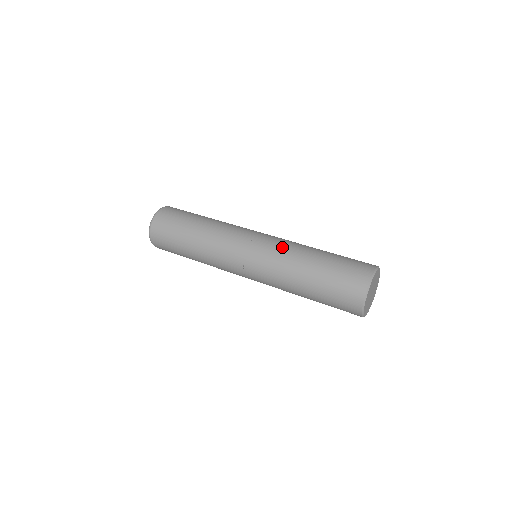
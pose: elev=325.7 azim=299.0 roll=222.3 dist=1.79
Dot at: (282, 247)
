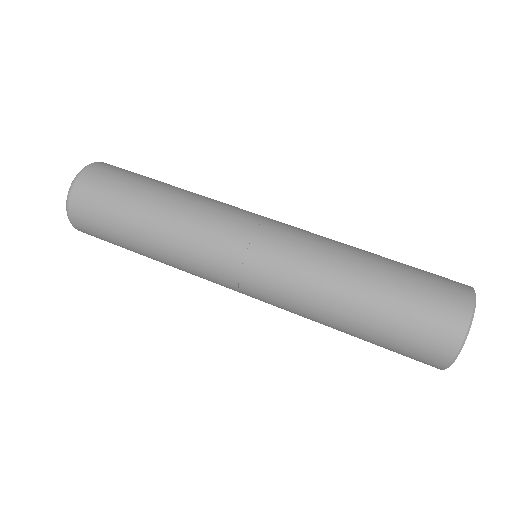
Dot at: (310, 248)
